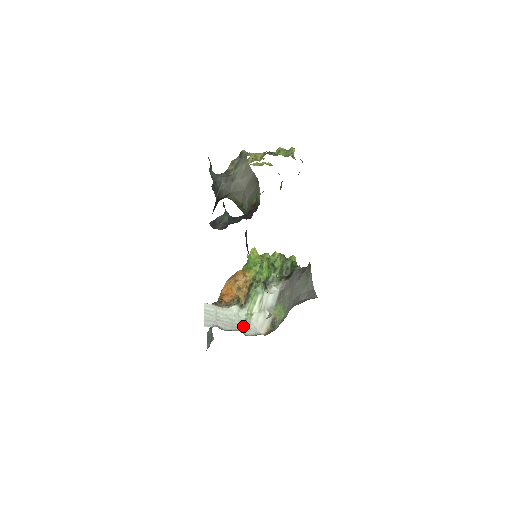
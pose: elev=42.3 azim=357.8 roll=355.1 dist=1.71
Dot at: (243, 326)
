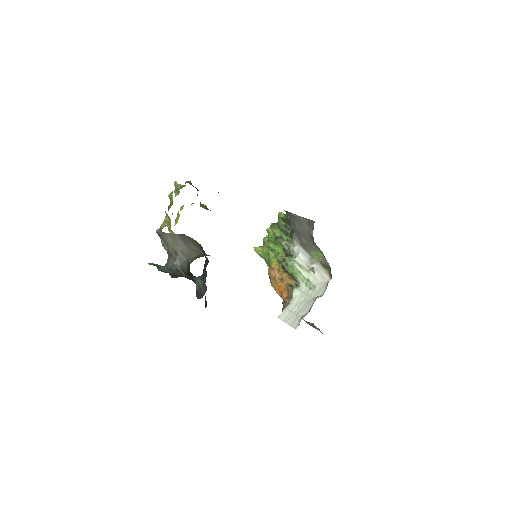
Dot at: (314, 294)
